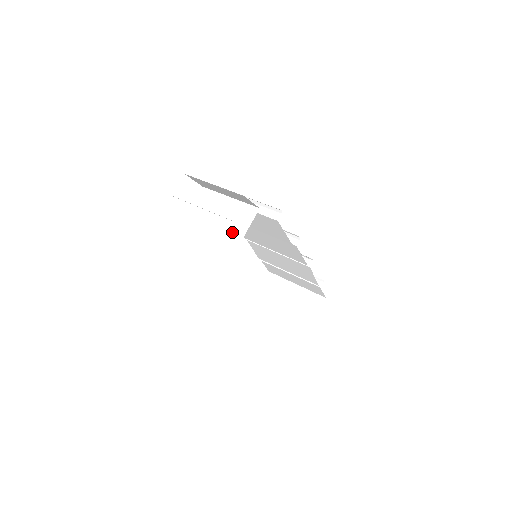
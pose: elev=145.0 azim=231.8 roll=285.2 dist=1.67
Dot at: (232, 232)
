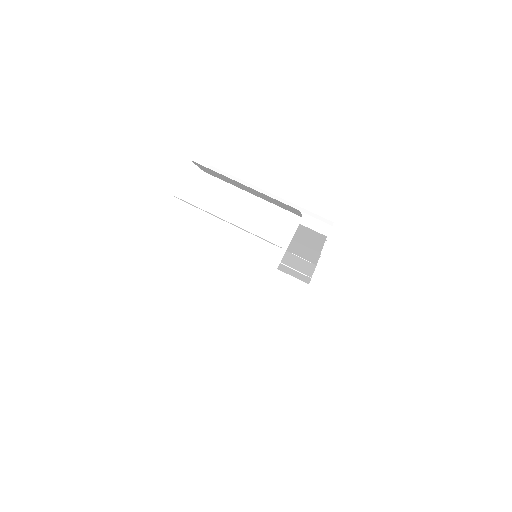
Dot at: (262, 251)
